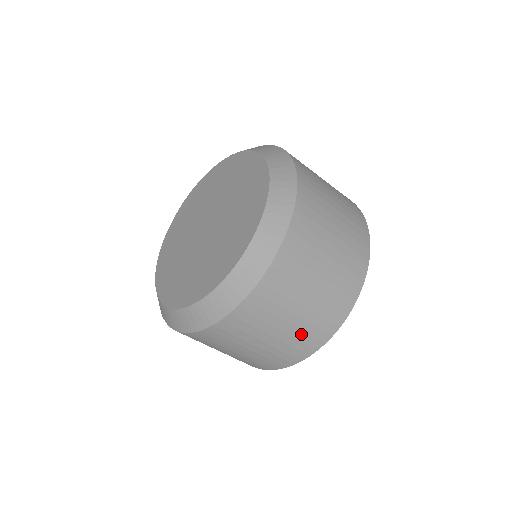
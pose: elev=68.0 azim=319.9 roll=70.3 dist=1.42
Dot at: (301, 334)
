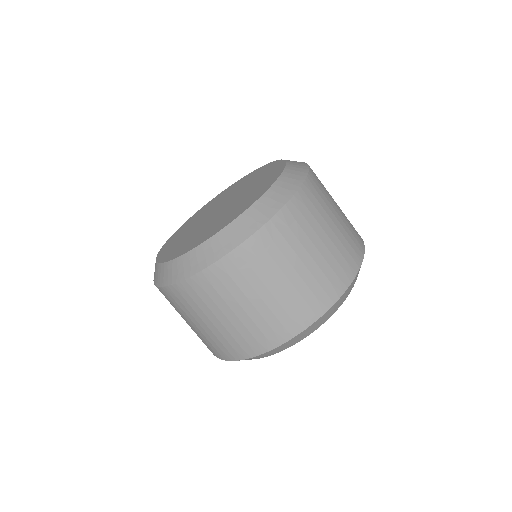
Dot at: (314, 283)
